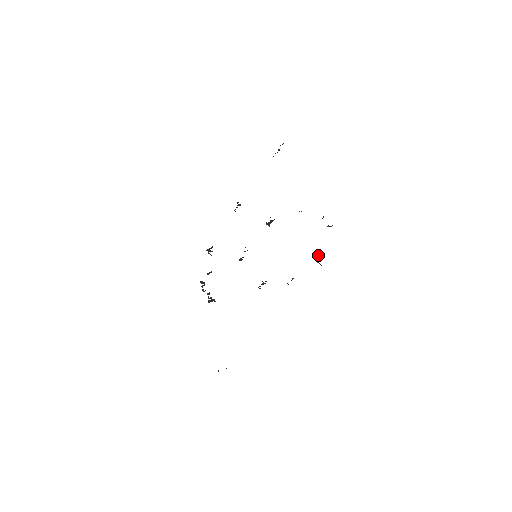
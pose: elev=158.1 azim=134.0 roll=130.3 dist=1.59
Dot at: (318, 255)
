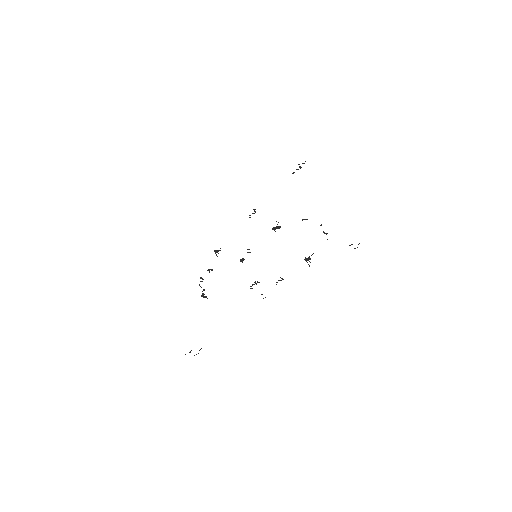
Dot at: (309, 258)
